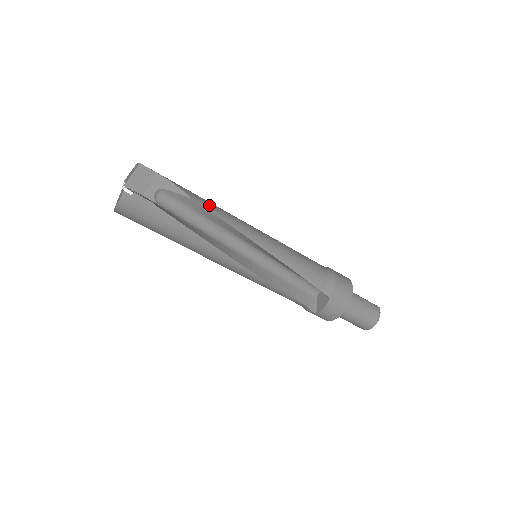
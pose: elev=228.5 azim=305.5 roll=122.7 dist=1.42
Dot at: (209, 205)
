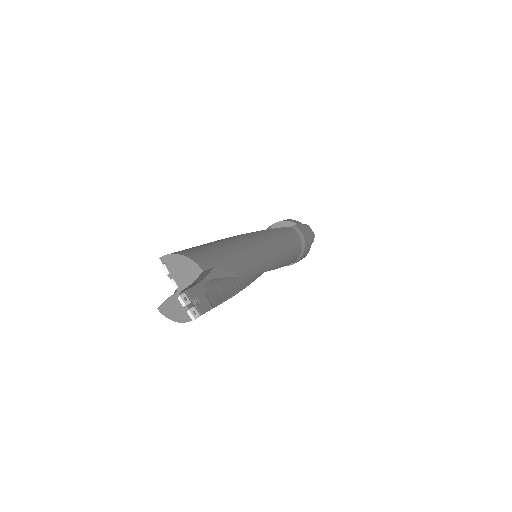
Dot at: (250, 266)
